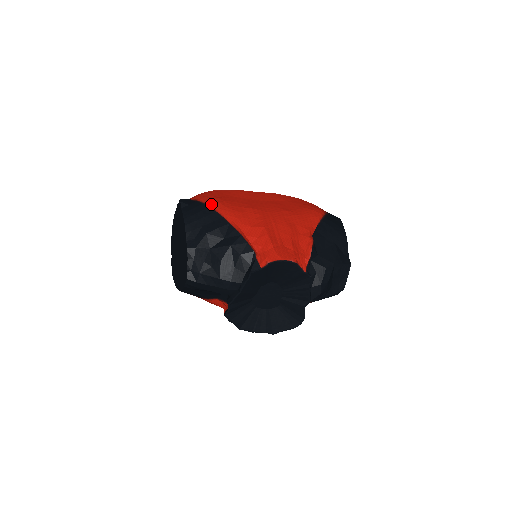
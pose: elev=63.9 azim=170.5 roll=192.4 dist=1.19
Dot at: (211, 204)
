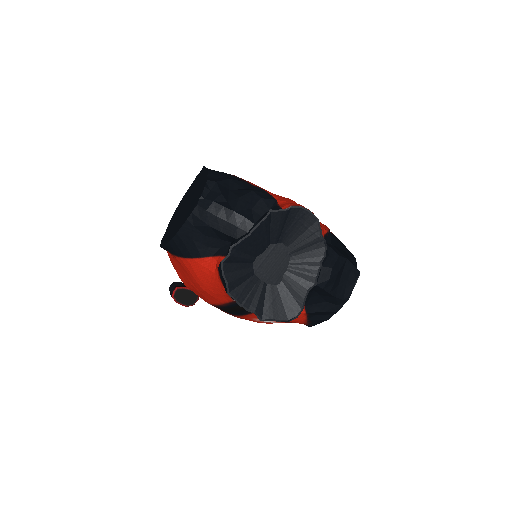
Dot at: occluded
